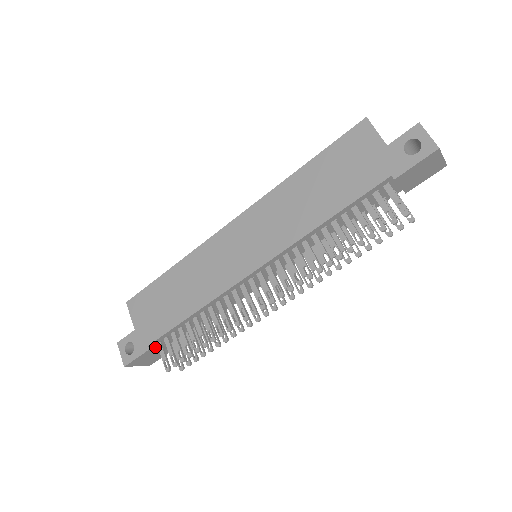
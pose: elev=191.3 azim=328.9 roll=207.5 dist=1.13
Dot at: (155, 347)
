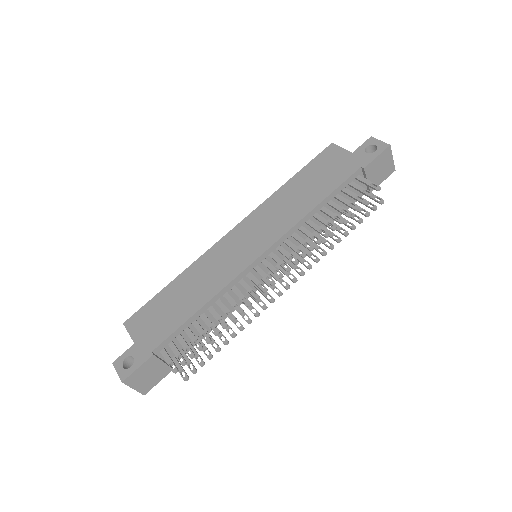
Dot at: (157, 357)
